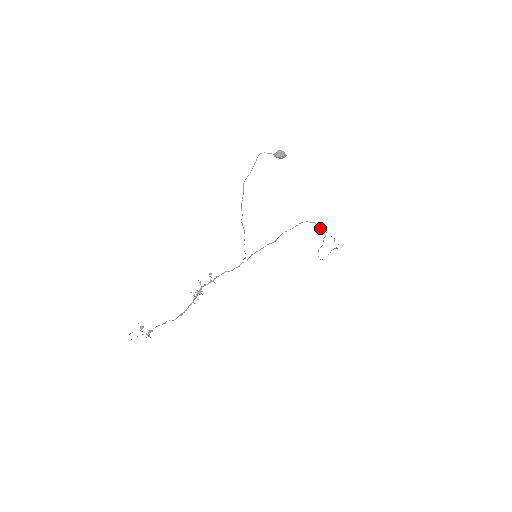
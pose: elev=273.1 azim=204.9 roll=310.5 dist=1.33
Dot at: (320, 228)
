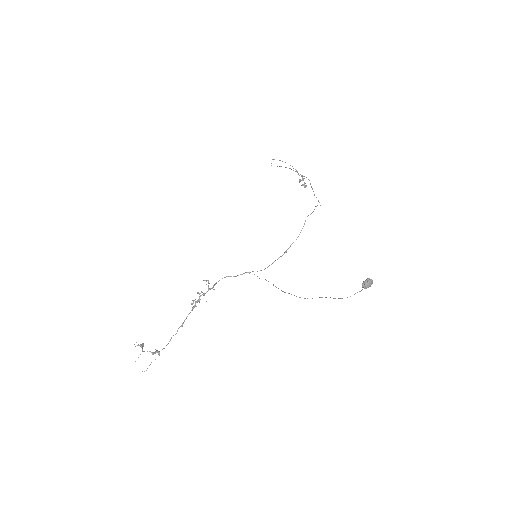
Dot at: (305, 186)
